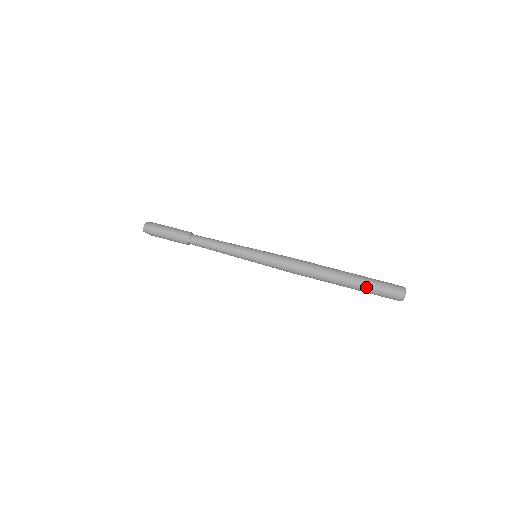
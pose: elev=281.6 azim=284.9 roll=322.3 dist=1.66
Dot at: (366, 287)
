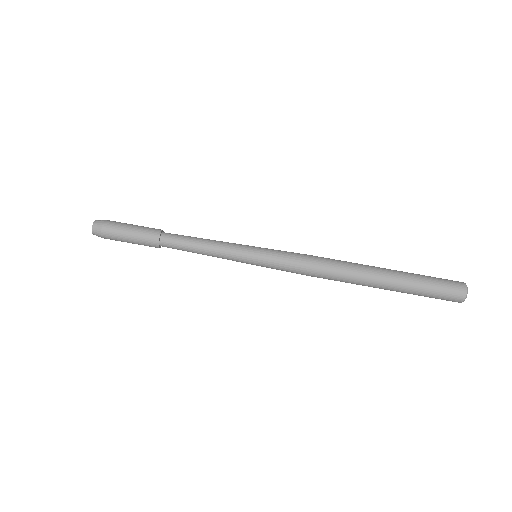
Dot at: (413, 286)
